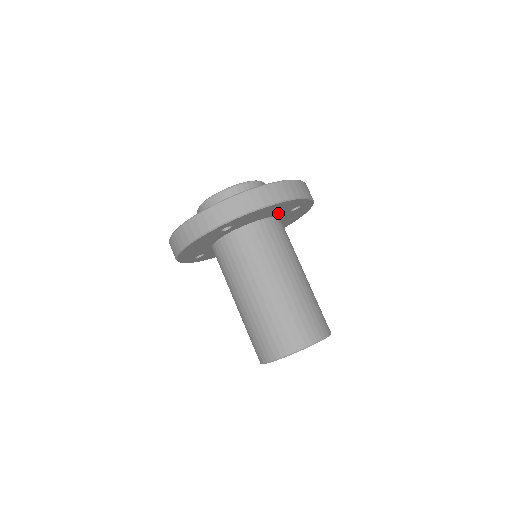
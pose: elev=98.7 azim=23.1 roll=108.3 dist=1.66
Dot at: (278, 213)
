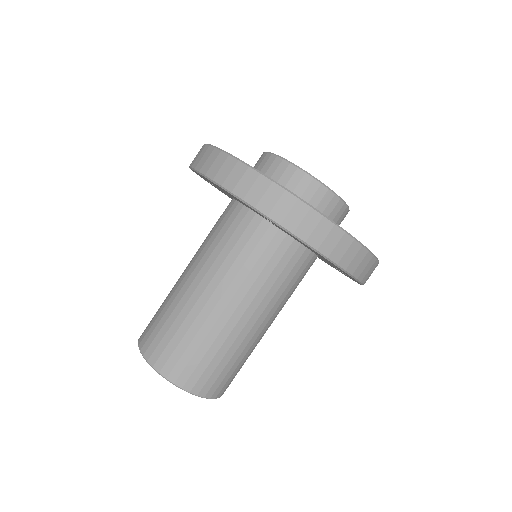
Dot at: occluded
